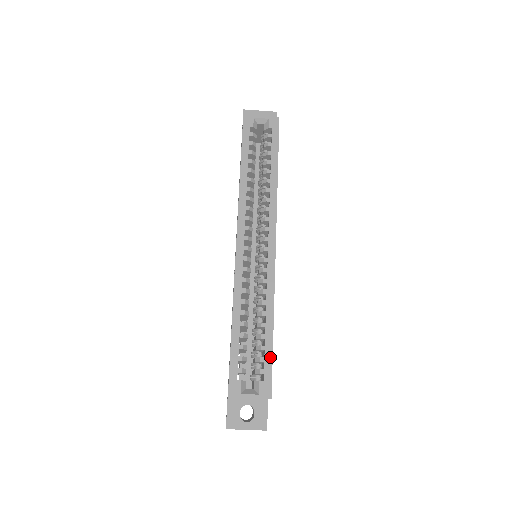
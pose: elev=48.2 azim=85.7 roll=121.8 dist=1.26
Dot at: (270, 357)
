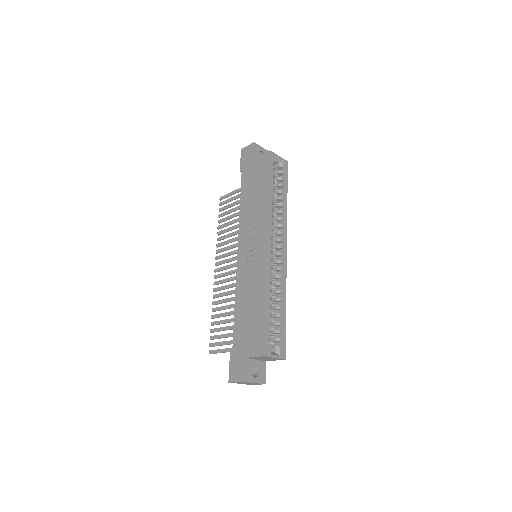
Dot at: (285, 330)
